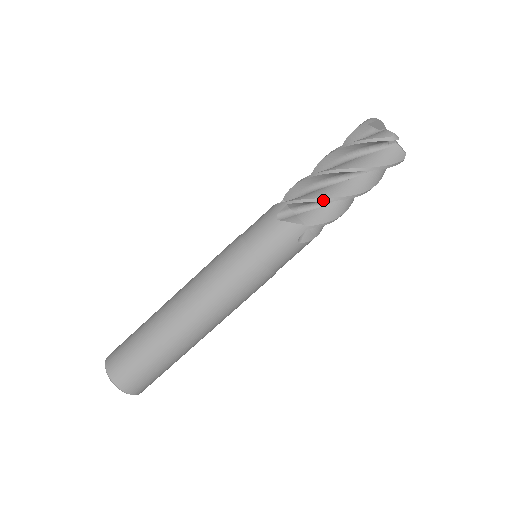
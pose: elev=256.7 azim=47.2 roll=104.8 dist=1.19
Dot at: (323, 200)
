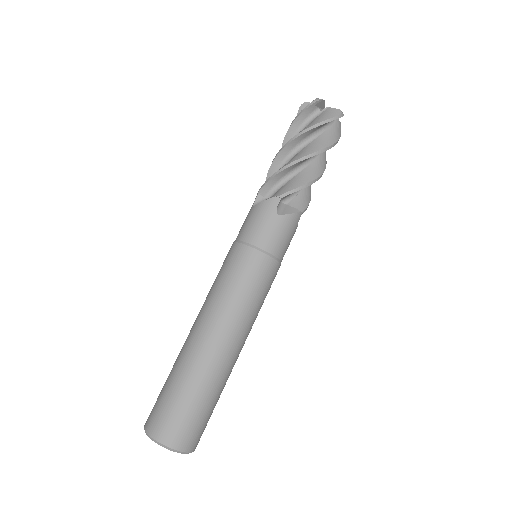
Dot at: (282, 170)
